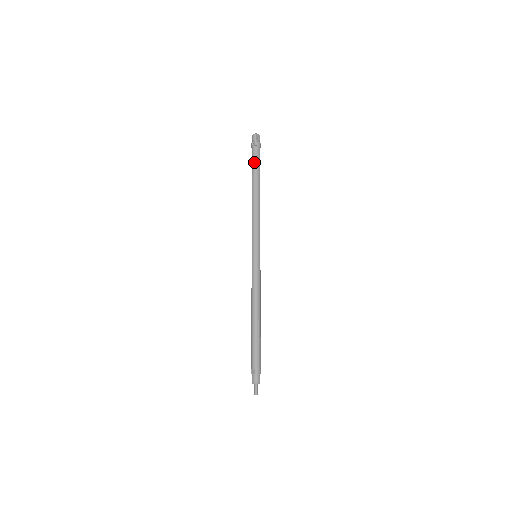
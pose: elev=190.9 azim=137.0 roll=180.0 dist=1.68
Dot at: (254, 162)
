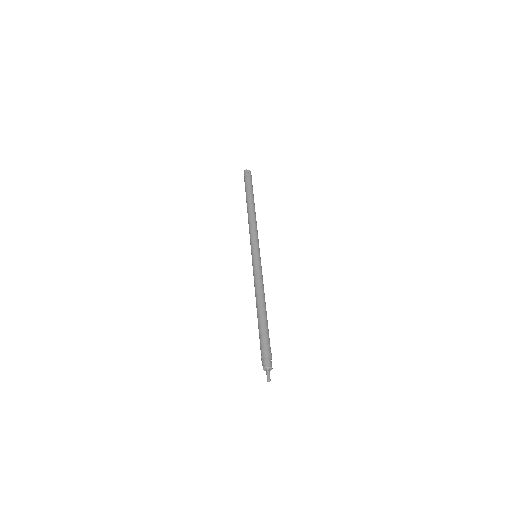
Dot at: (245, 189)
